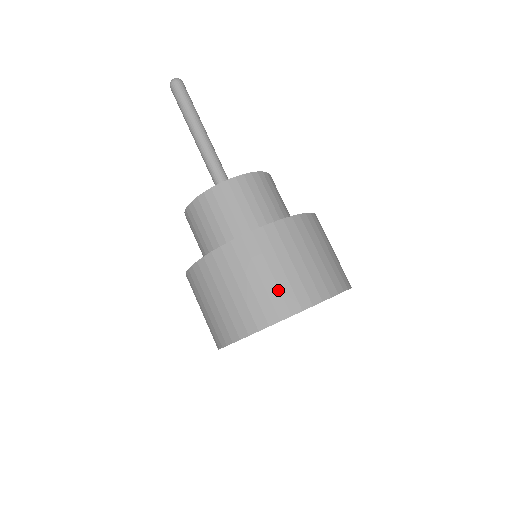
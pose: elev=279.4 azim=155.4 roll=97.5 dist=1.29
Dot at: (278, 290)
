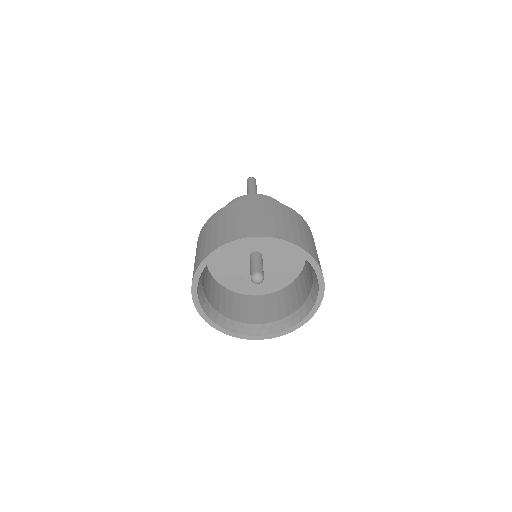
Dot at: (312, 247)
